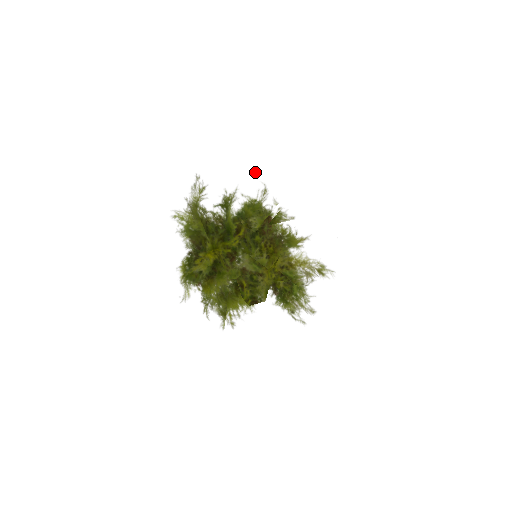
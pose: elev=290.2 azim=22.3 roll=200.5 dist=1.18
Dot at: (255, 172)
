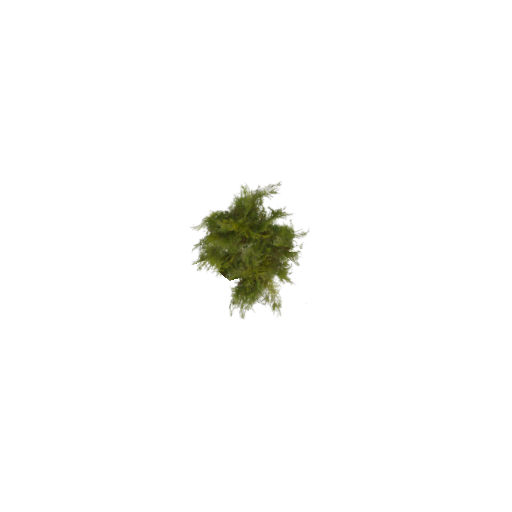
Dot at: (312, 219)
